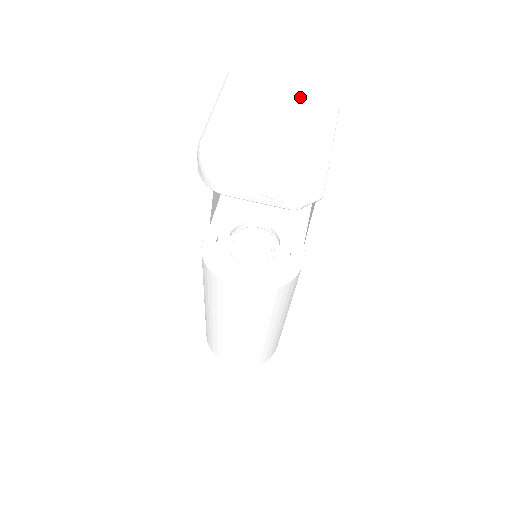
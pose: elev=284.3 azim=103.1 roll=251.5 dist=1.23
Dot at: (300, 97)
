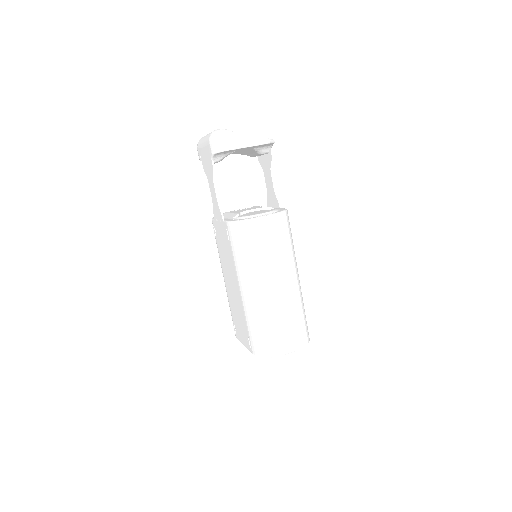
Dot at: occluded
